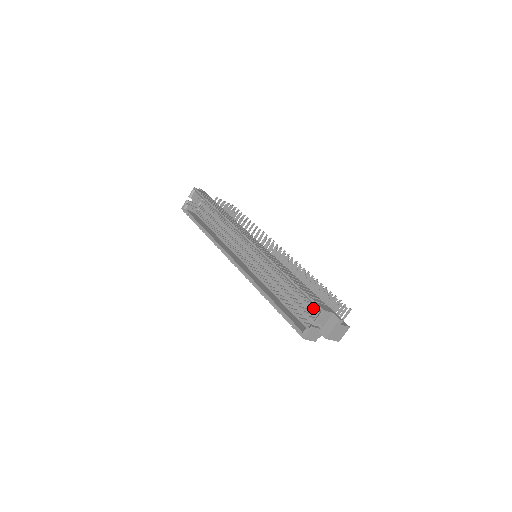
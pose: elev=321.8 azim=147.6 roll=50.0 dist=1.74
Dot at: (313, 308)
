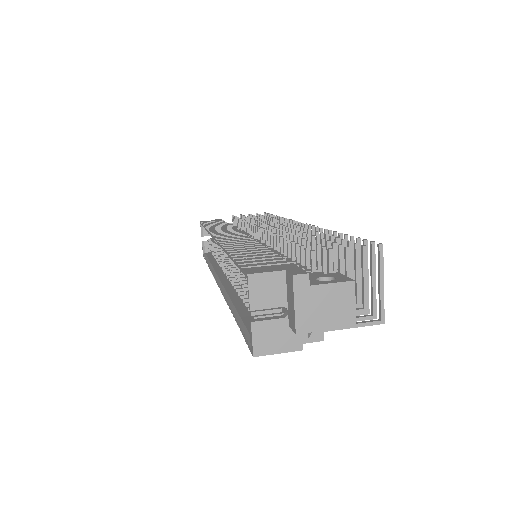
Dot at: occluded
